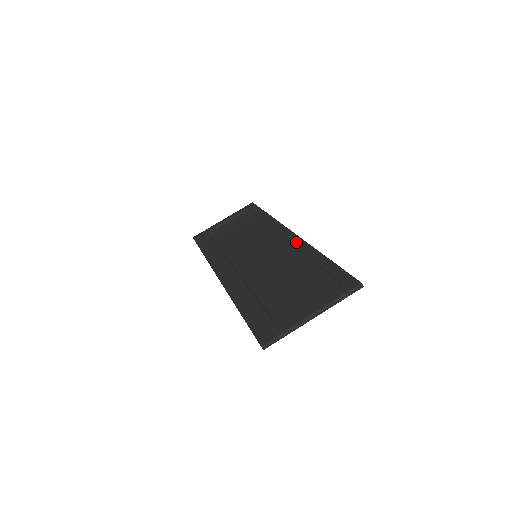
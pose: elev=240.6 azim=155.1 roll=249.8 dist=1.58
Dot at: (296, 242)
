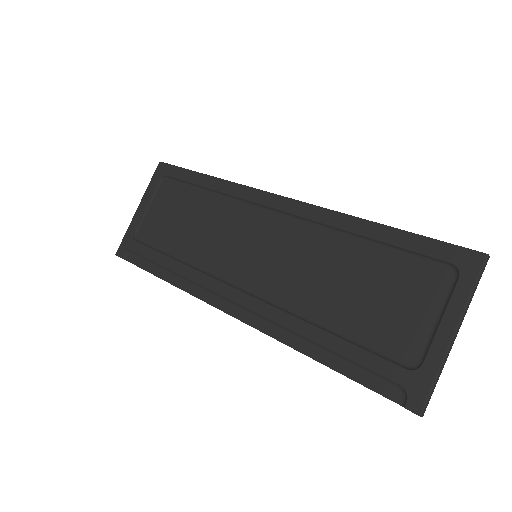
Dot at: (305, 213)
